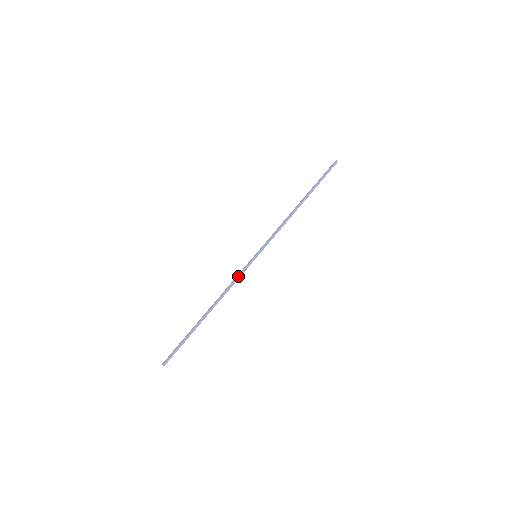
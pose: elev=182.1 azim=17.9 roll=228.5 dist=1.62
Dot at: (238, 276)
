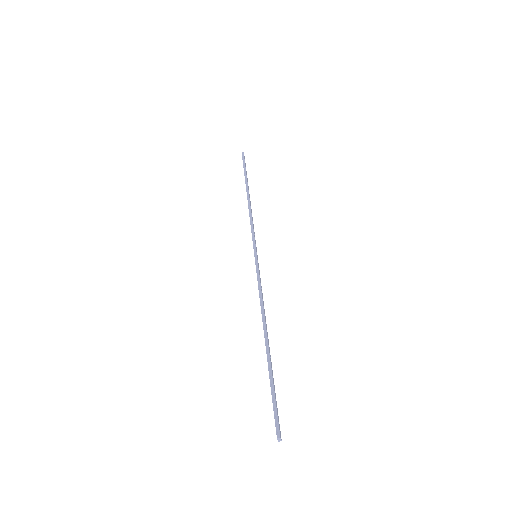
Dot at: occluded
